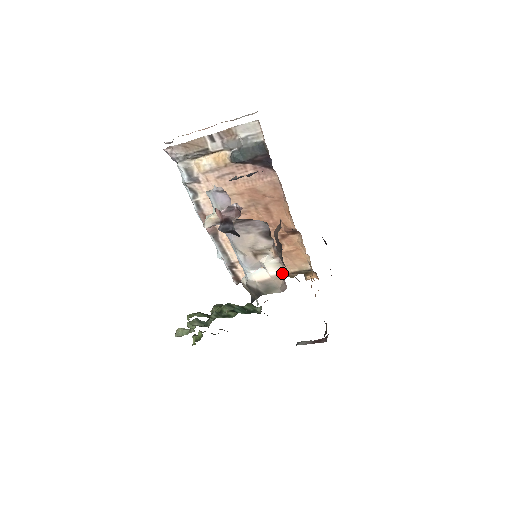
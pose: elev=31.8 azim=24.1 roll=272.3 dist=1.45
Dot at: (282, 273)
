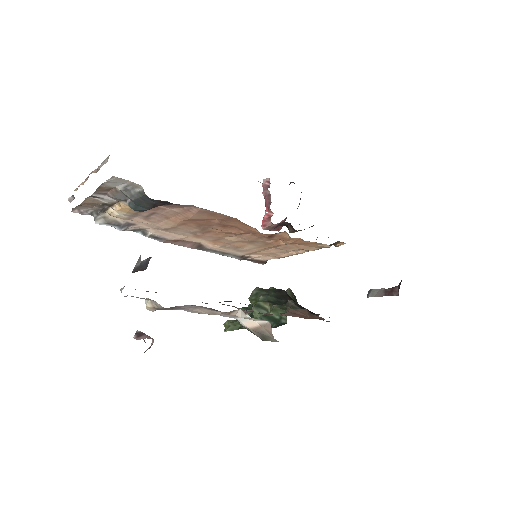
Dot at: (268, 323)
